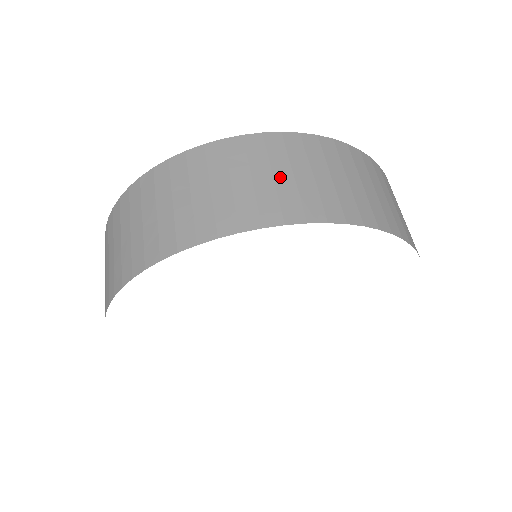
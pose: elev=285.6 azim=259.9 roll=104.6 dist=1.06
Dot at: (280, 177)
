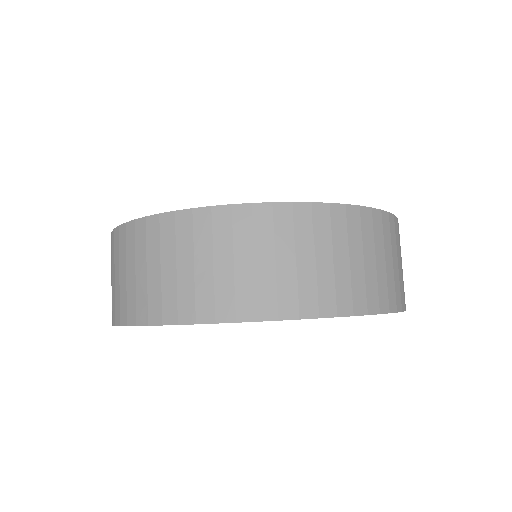
Dot at: (282, 263)
